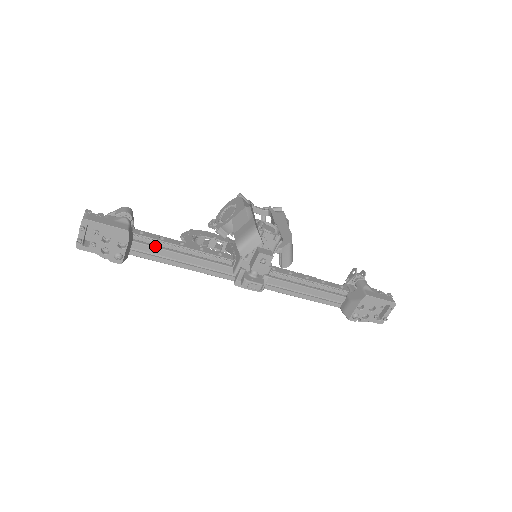
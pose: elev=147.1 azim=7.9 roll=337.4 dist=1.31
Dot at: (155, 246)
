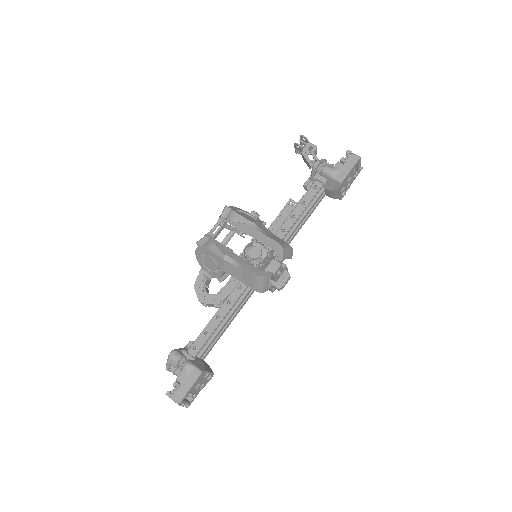
Dot at: (210, 341)
